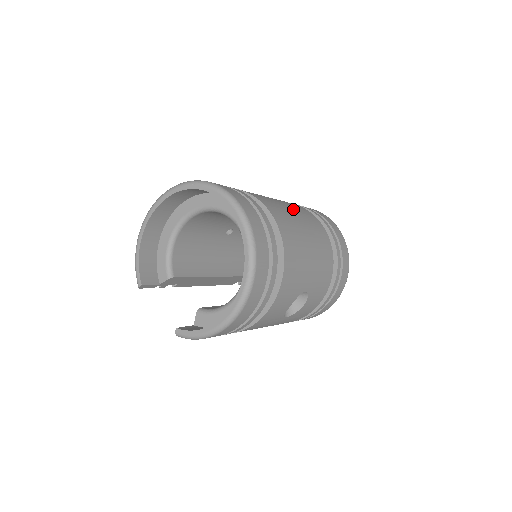
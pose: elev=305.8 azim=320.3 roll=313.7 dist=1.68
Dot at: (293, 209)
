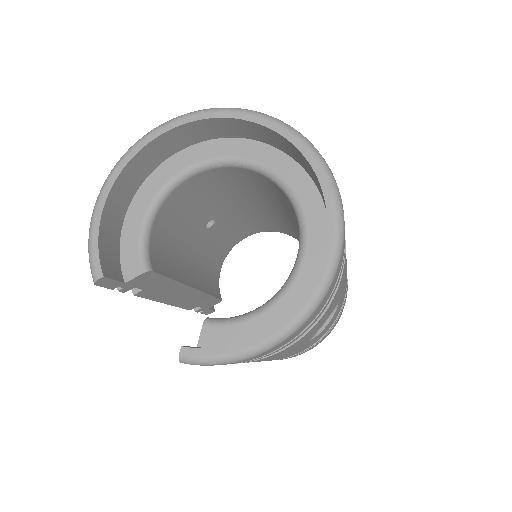
Dot at: occluded
